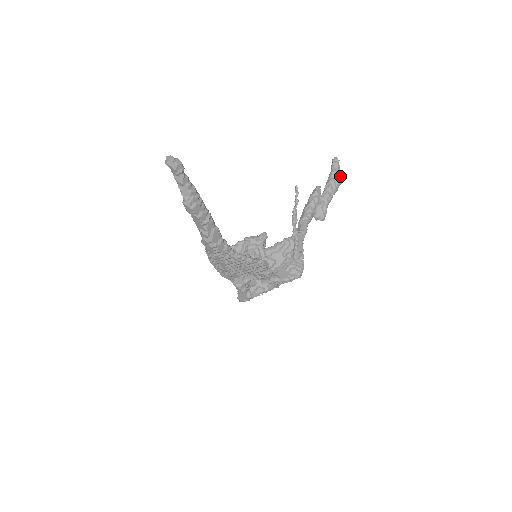
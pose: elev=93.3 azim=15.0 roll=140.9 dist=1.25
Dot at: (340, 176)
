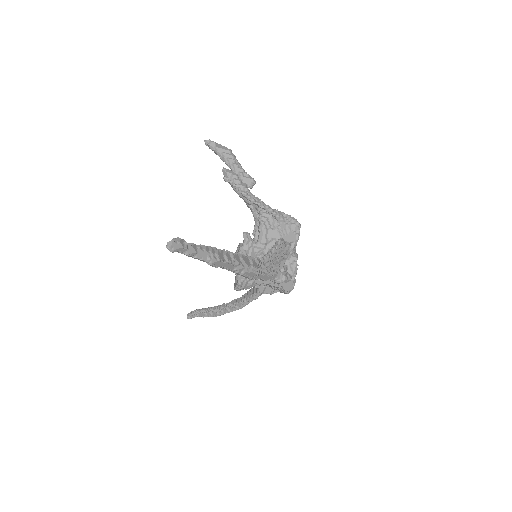
Dot at: (224, 147)
